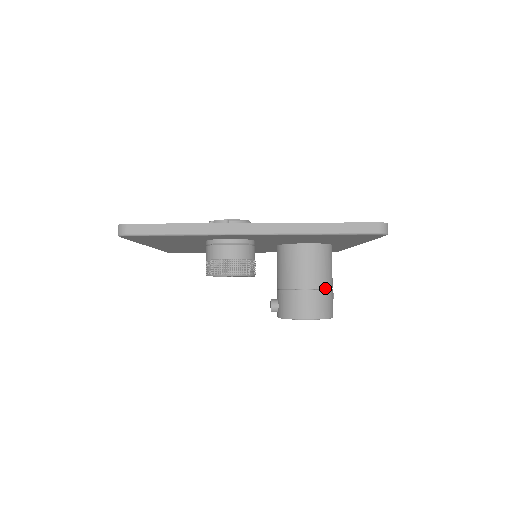
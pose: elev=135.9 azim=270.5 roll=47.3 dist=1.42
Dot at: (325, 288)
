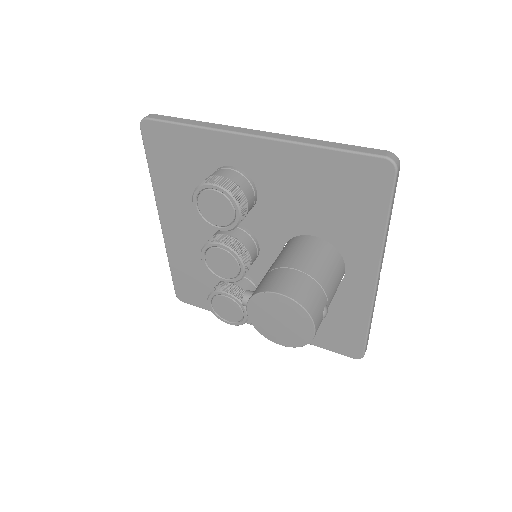
Dot at: (316, 280)
